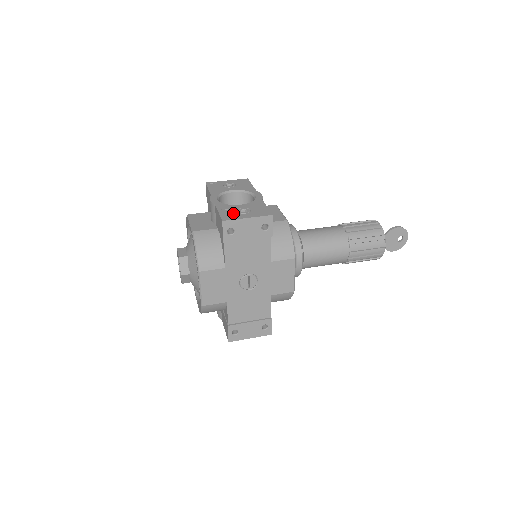
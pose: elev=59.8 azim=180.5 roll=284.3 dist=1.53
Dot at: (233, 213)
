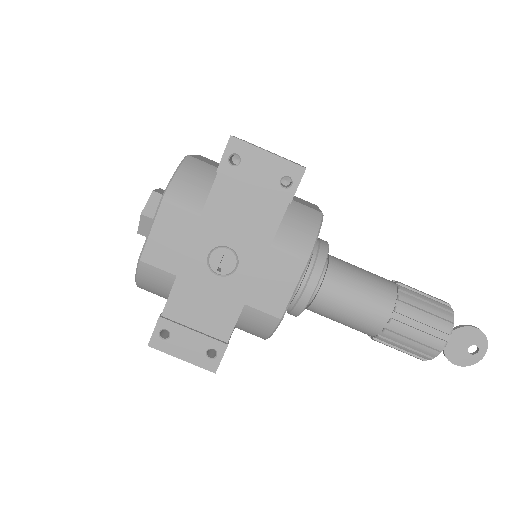
Dot at: occluded
